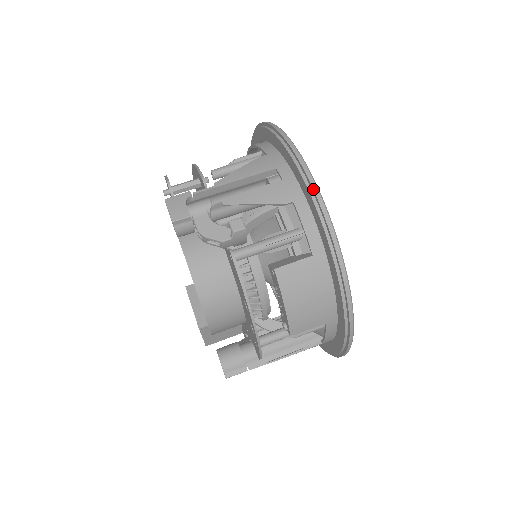
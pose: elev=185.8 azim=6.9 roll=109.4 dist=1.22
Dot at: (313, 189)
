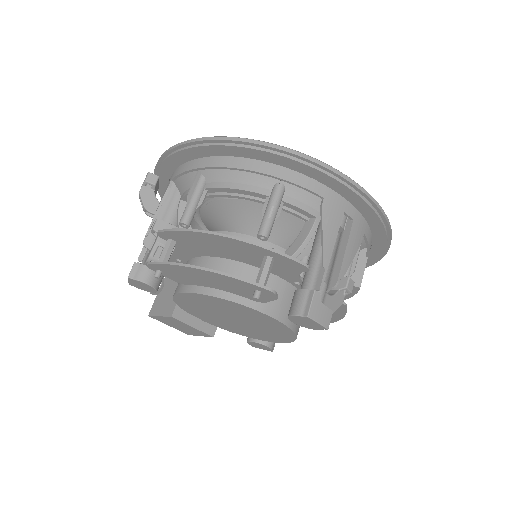
Dot at: (388, 222)
